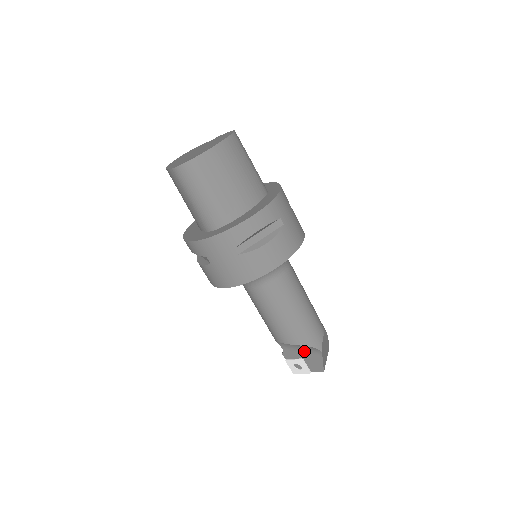
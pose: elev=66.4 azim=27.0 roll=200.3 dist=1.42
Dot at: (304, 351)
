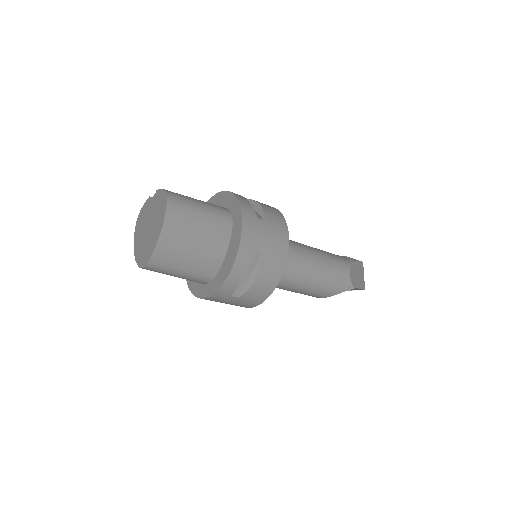
Dot at: occluded
